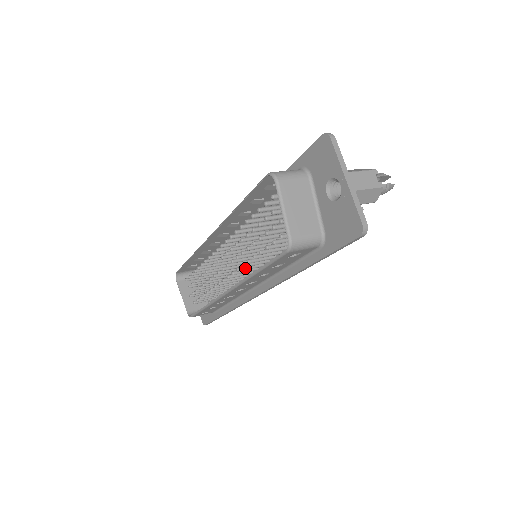
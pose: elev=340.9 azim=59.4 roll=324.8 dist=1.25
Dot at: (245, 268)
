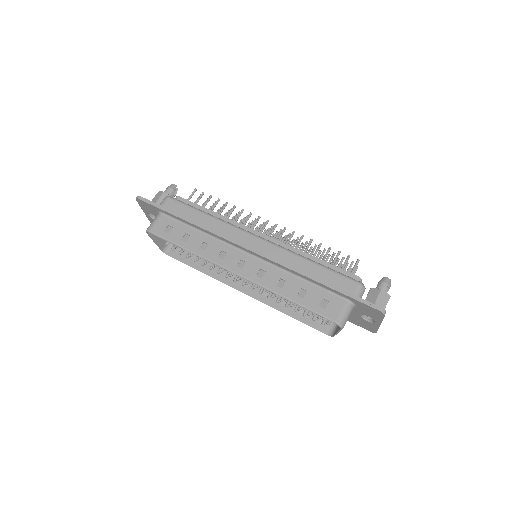
Dot at: occluded
